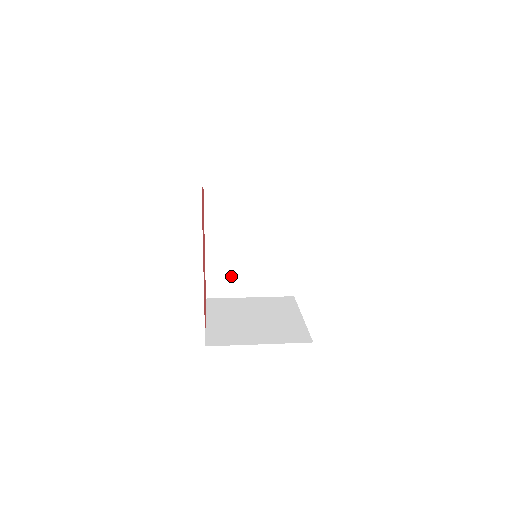
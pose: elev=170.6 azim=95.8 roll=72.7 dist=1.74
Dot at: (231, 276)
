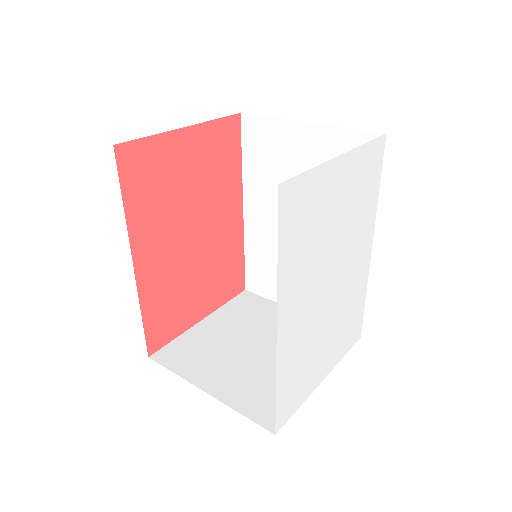
Dot at: (275, 271)
